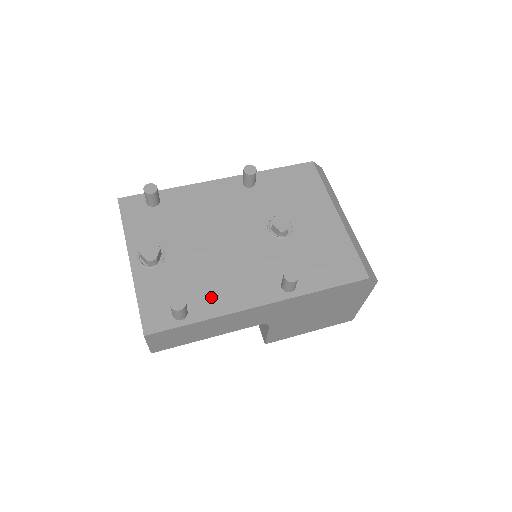
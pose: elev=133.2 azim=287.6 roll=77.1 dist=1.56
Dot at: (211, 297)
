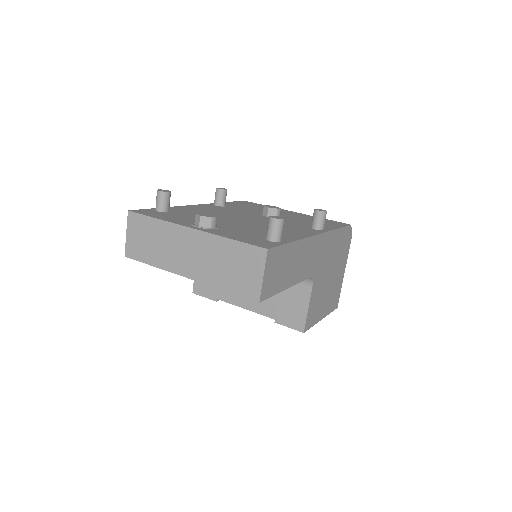
Dot at: occluded
